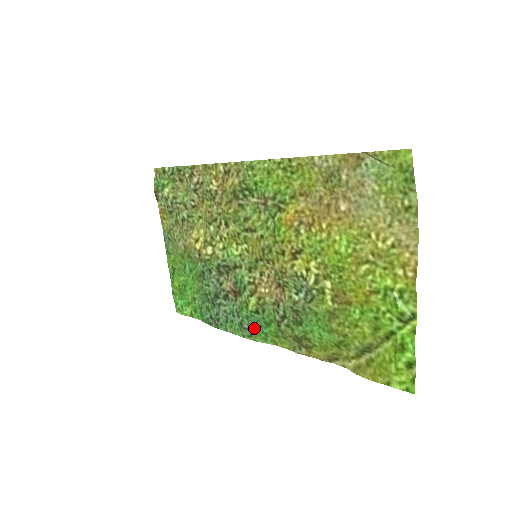
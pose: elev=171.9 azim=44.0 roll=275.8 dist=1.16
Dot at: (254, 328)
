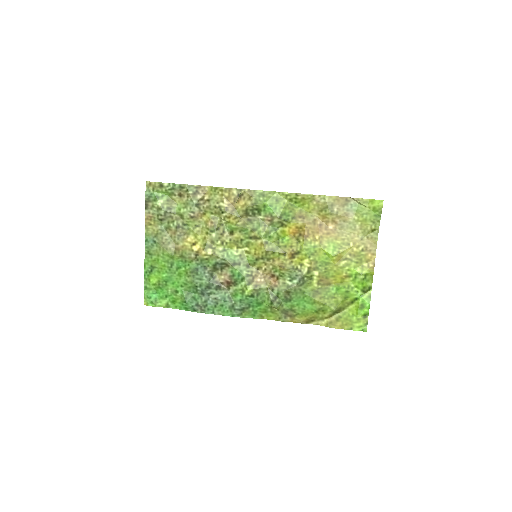
Dot at: (246, 308)
